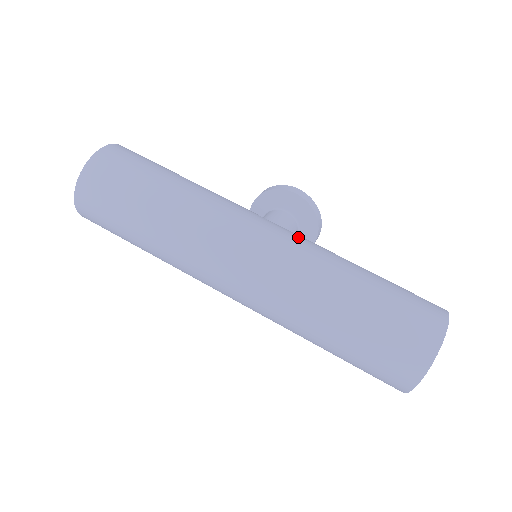
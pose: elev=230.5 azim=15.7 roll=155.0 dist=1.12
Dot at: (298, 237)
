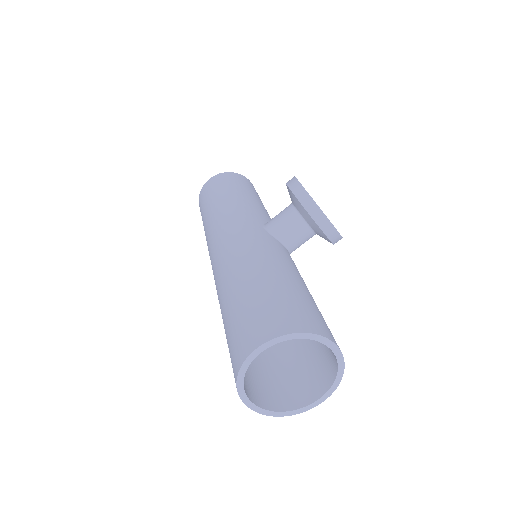
Dot at: (240, 243)
